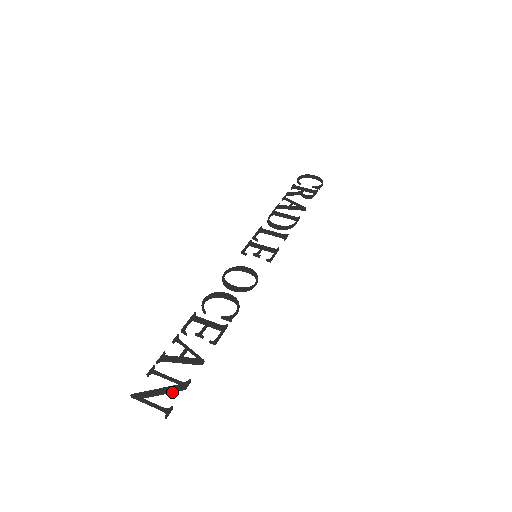
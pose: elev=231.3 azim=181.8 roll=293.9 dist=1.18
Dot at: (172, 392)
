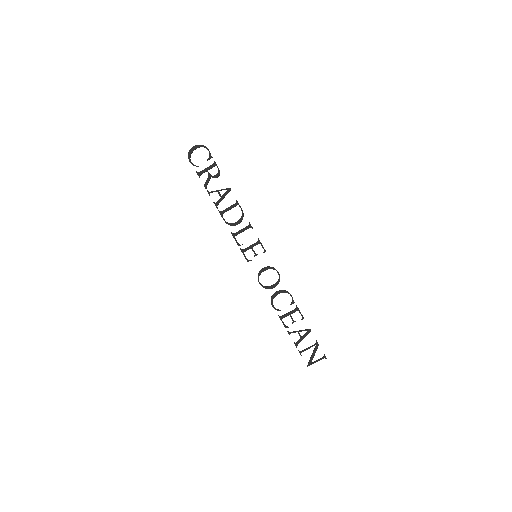
Dot at: (316, 350)
